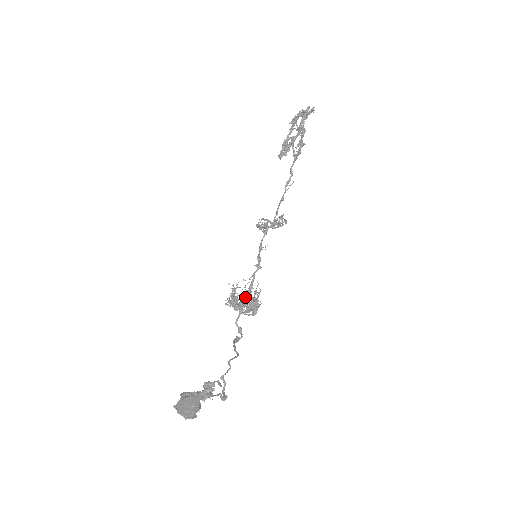
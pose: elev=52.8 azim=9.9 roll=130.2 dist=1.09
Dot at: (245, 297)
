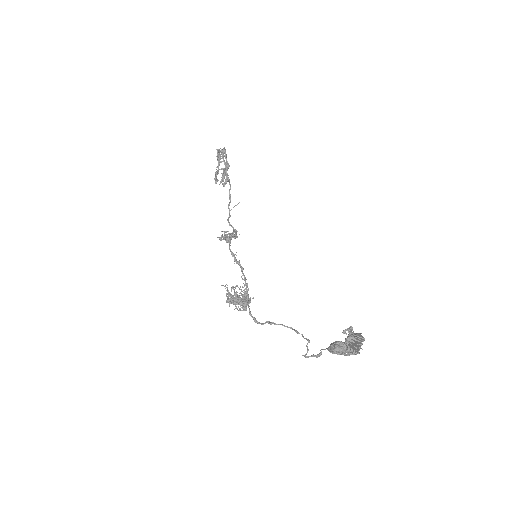
Dot at: (244, 293)
